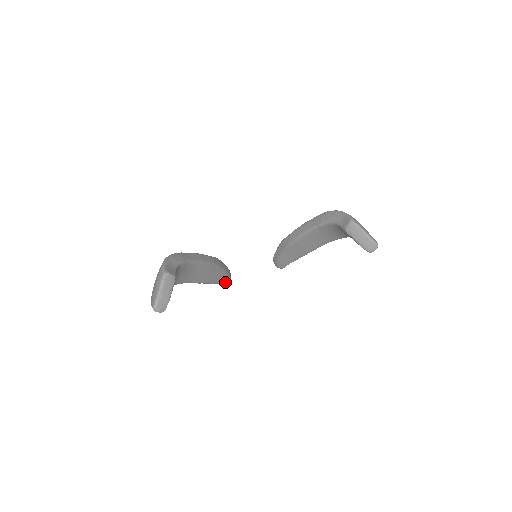
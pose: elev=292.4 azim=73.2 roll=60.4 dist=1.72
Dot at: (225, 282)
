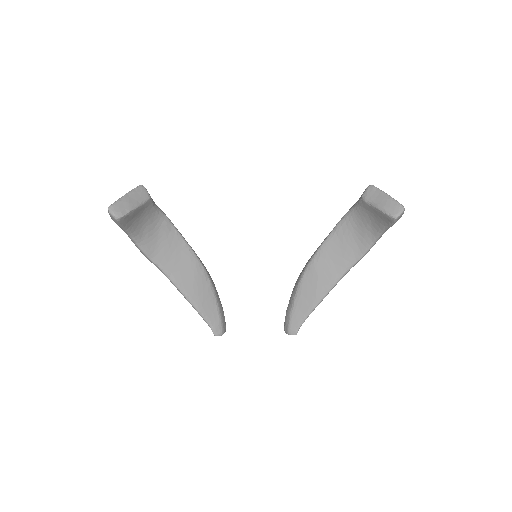
Dot at: (215, 327)
